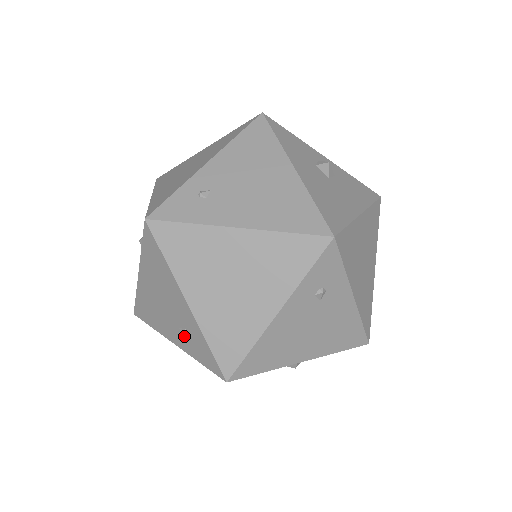
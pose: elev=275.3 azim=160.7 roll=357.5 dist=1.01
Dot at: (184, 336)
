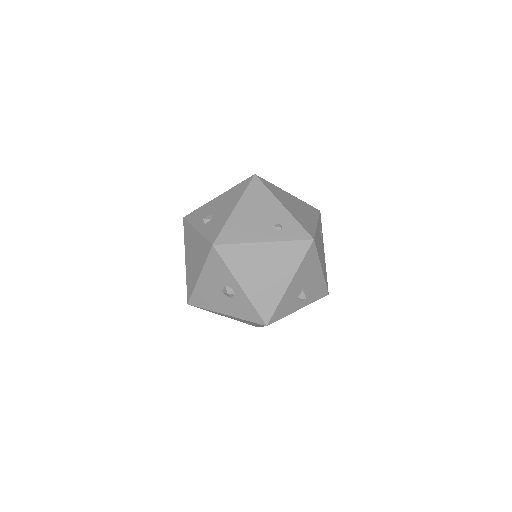
Dot at: (279, 226)
